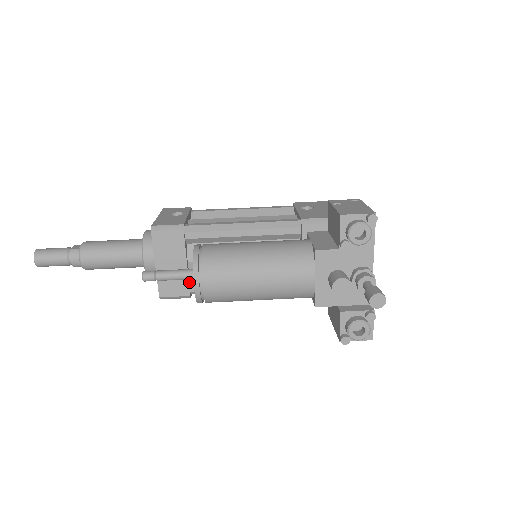
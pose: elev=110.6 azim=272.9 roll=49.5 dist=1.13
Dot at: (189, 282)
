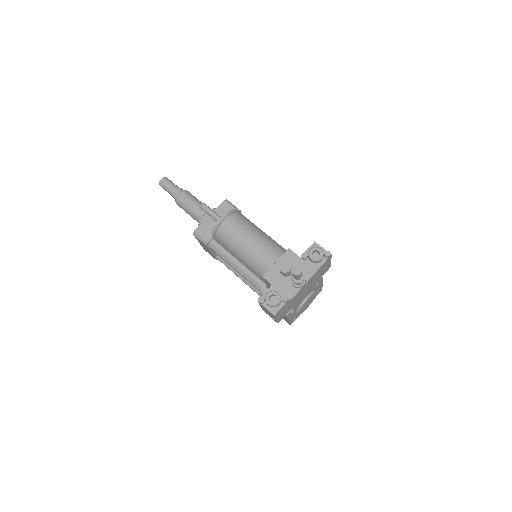
Dot at: occluded
